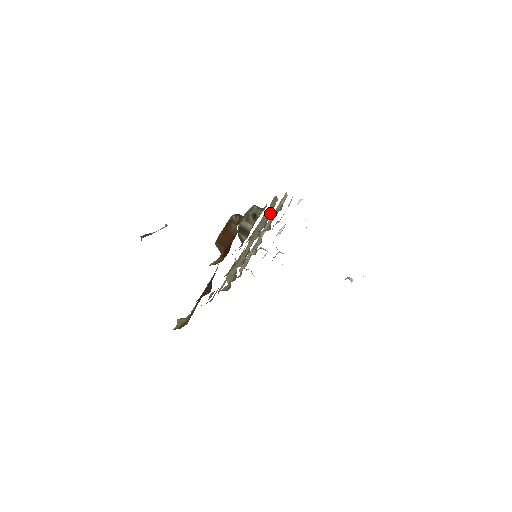
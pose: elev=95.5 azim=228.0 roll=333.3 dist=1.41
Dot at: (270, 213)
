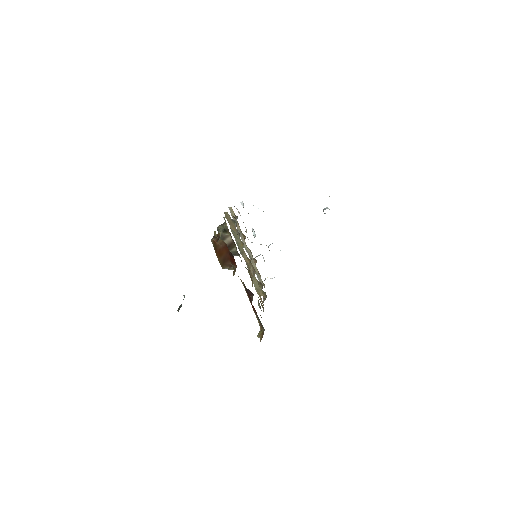
Dot at: (233, 224)
